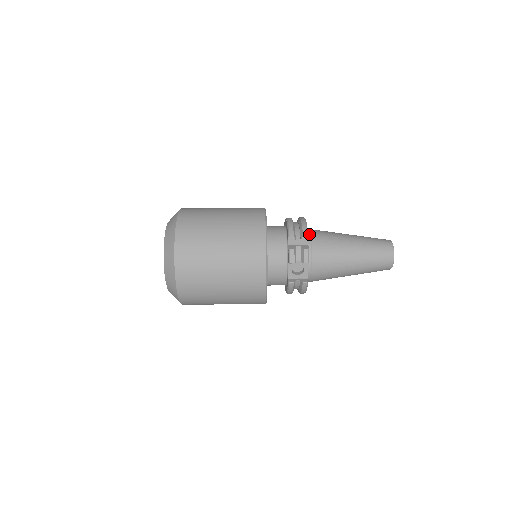
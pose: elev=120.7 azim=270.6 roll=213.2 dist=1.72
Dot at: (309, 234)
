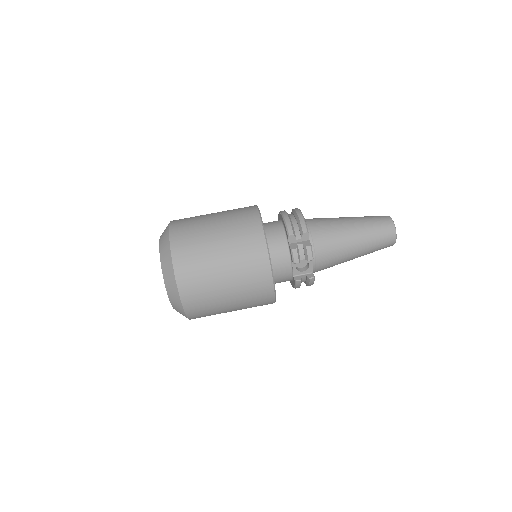
Dot at: (308, 227)
